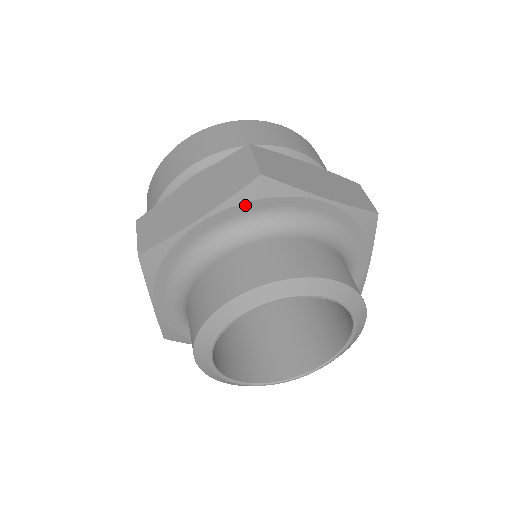
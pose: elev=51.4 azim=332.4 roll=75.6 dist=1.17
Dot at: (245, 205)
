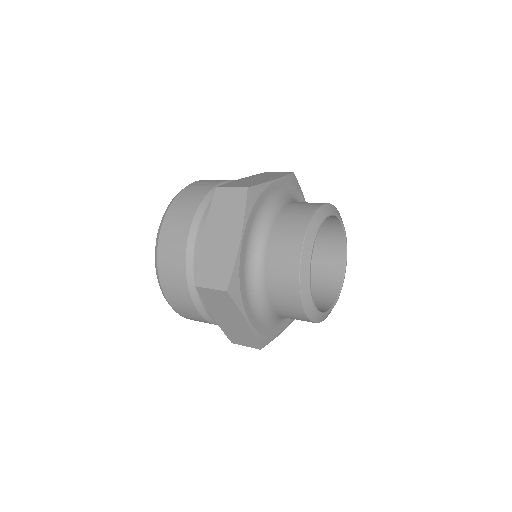
Dot at: (253, 211)
